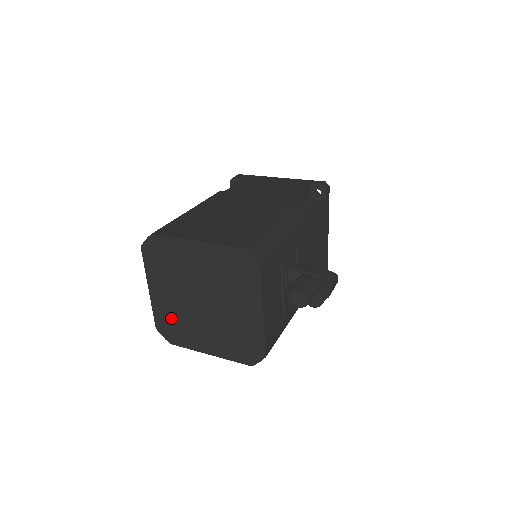
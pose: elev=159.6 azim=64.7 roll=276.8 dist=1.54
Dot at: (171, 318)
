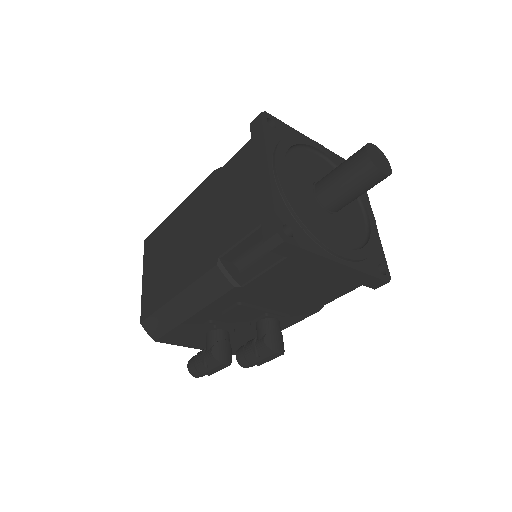
Dot at: occluded
